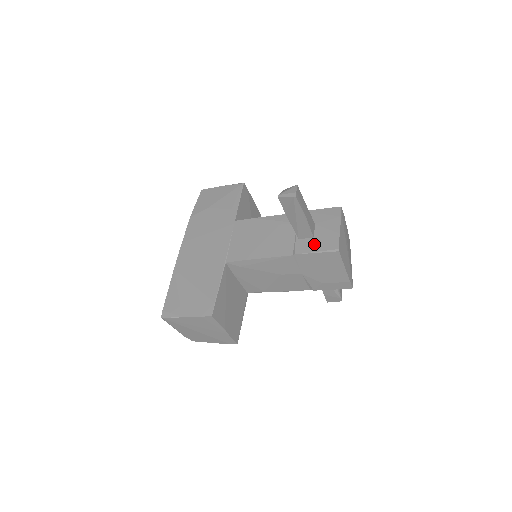
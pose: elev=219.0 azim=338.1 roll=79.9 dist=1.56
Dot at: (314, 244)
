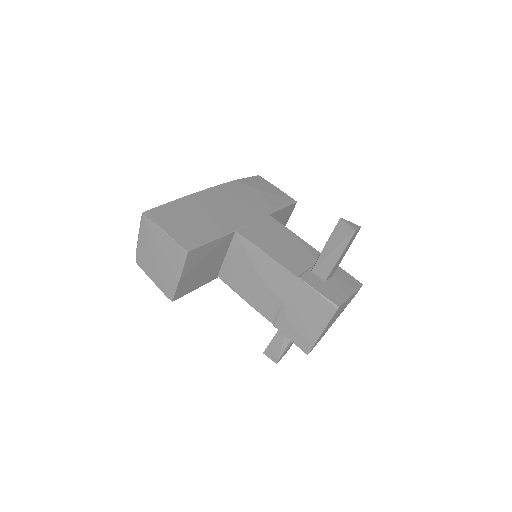
Dot at: (322, 286)
